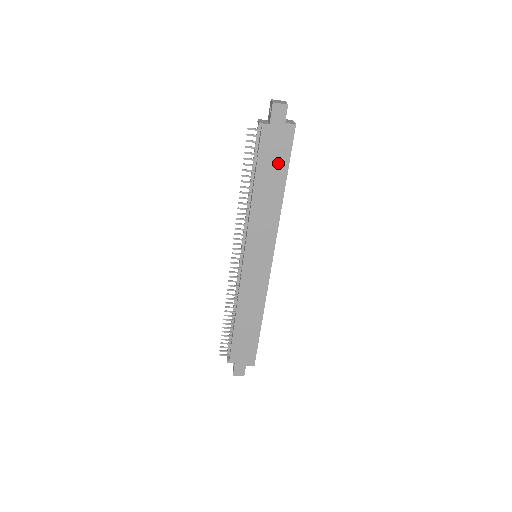
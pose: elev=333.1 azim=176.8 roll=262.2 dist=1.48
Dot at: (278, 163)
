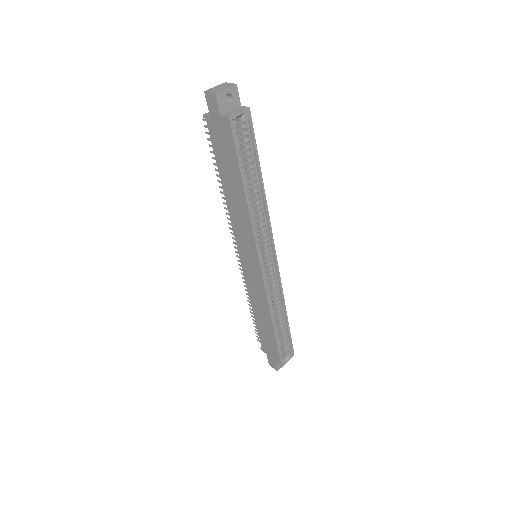
Dot at: (230, 161)
